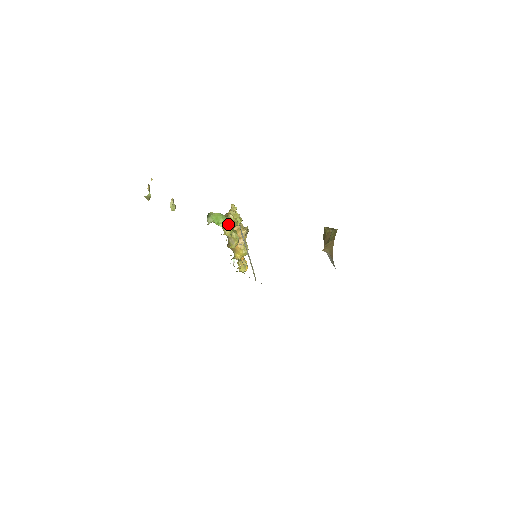
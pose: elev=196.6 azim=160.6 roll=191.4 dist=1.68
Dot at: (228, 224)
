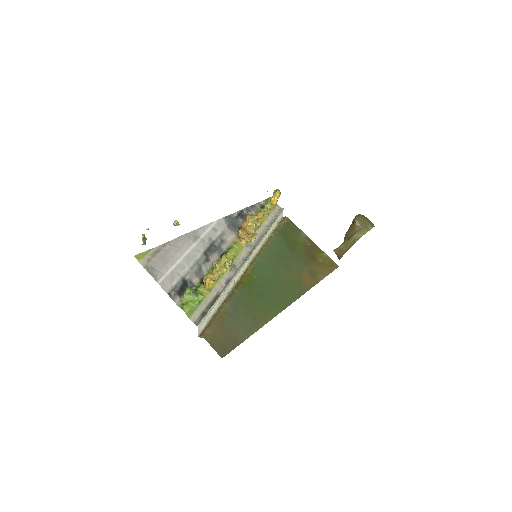
Dot at: occluded
